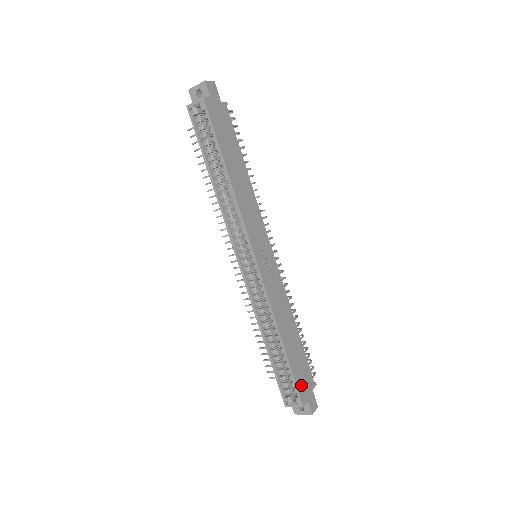
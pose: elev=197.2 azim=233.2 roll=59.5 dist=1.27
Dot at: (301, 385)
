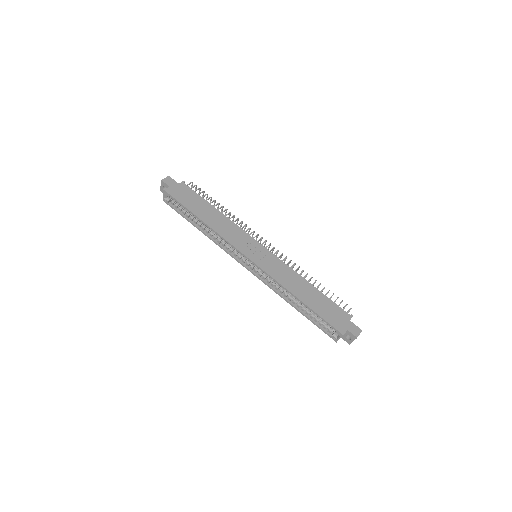
Dot at: (334, 321)
